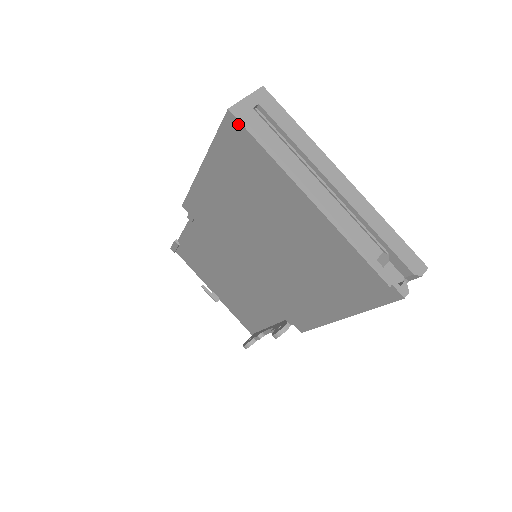
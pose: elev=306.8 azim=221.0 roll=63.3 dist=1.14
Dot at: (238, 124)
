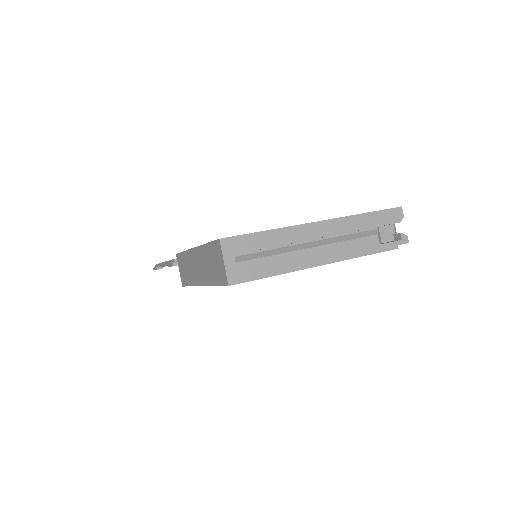
Dot at: occluded
